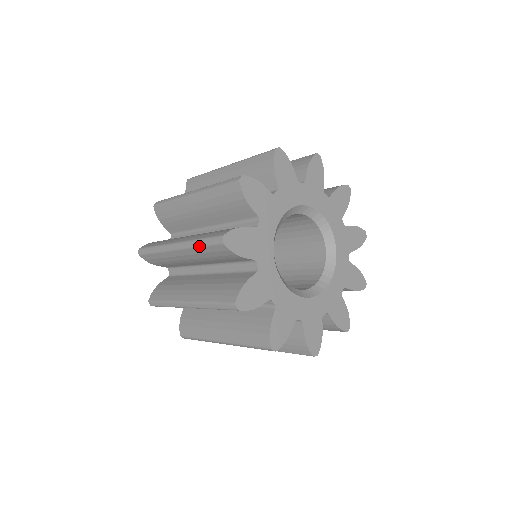
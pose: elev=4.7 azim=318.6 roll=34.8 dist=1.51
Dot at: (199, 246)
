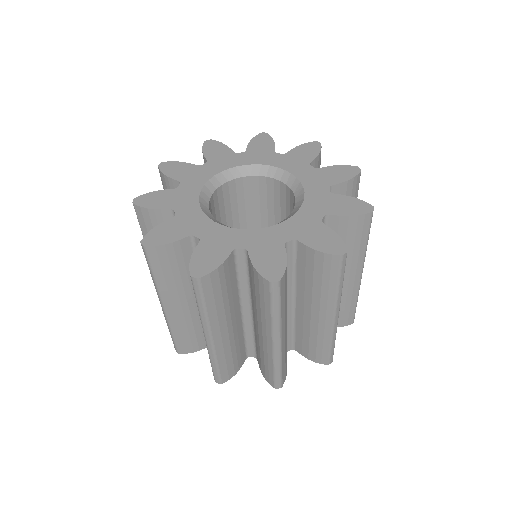
Dot at: (142, 234)
